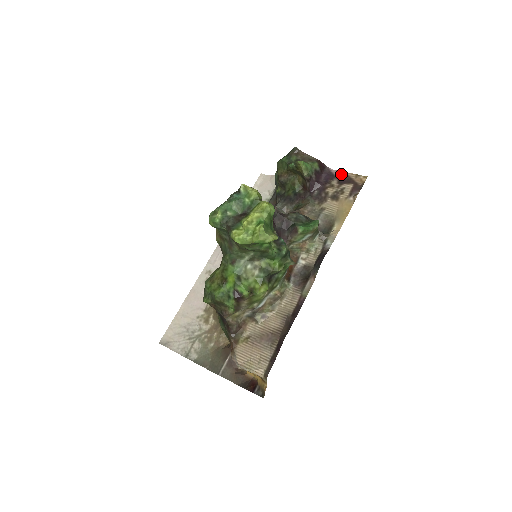
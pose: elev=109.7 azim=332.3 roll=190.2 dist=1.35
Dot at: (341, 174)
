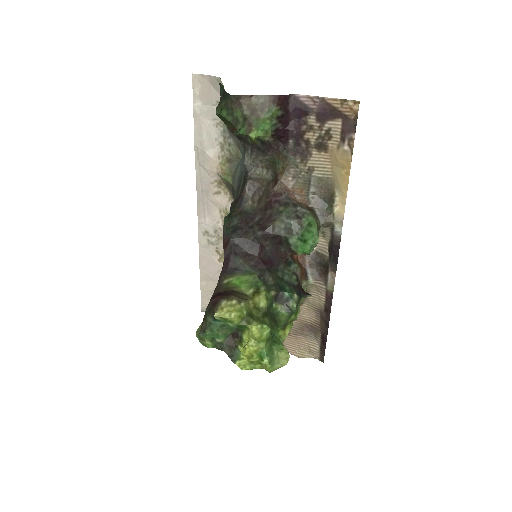
Dot at: (317, 103)
